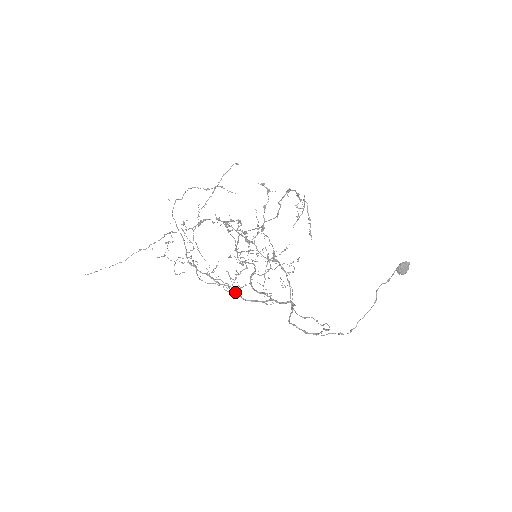
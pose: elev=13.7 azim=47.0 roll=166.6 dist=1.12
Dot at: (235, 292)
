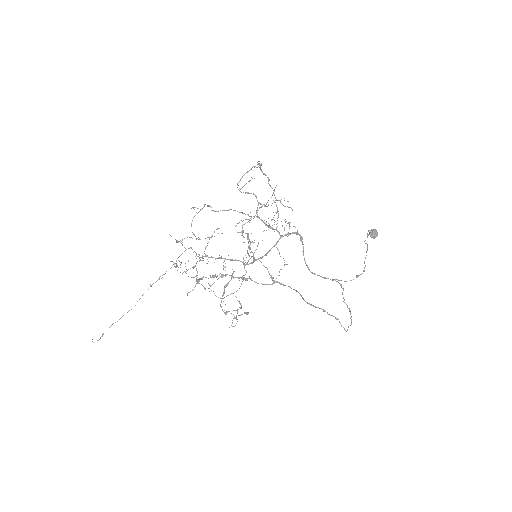
Dot at: (248, 214)
